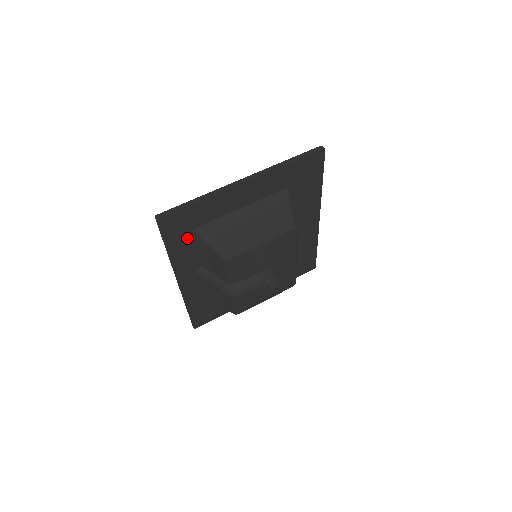
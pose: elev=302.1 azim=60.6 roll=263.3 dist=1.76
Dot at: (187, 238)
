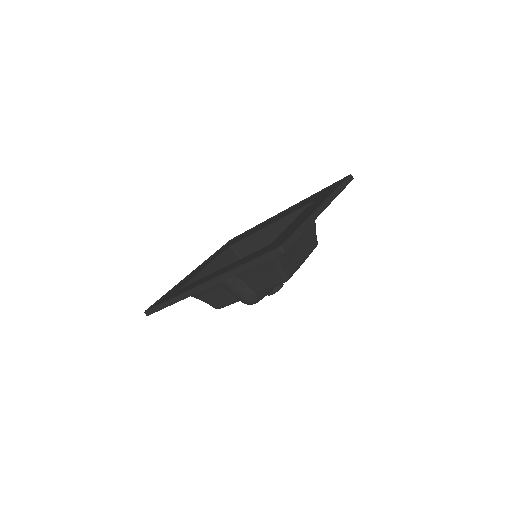
Dot at: occluded
